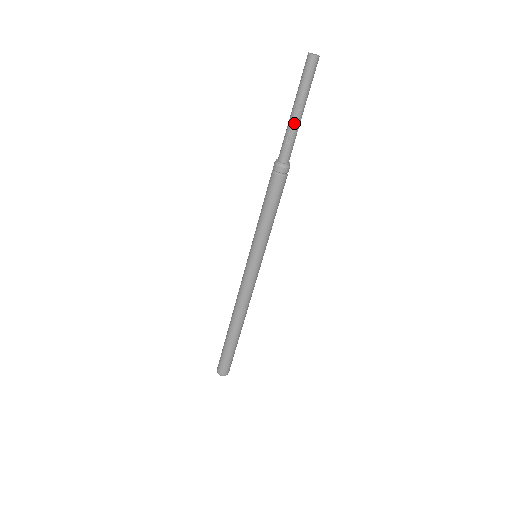
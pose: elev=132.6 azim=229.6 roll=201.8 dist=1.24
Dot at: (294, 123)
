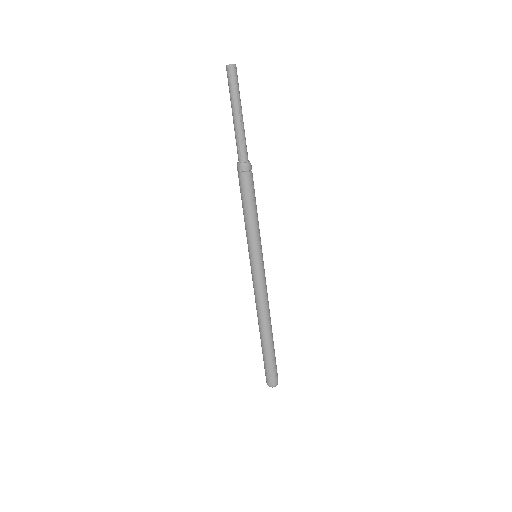
Dot at: (241, 125)
